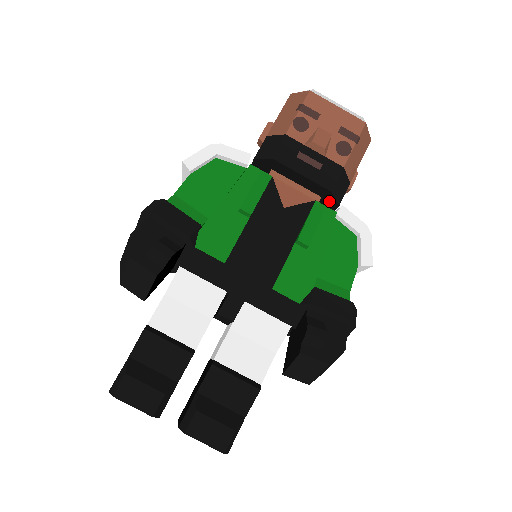
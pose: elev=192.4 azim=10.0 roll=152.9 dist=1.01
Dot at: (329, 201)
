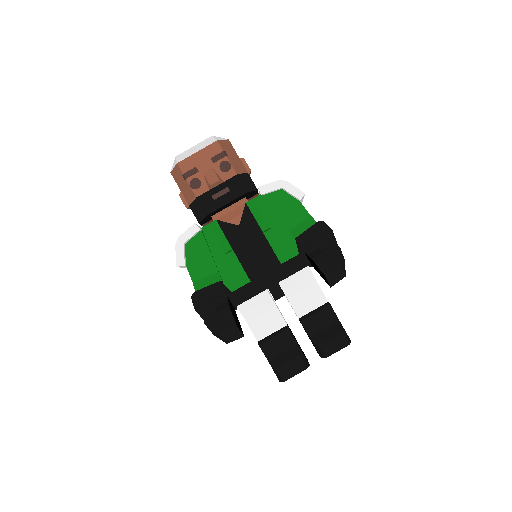
Dot at: (251, 194)
